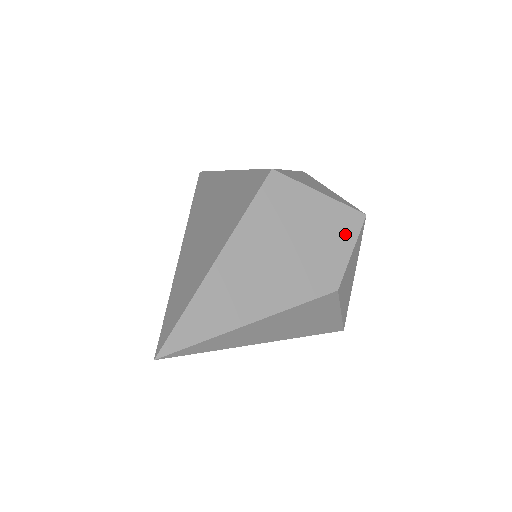
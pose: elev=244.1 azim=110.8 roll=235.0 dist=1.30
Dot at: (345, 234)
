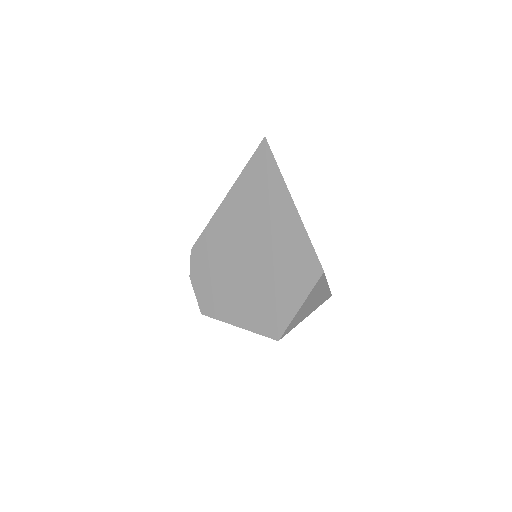
Dot at: occluded
